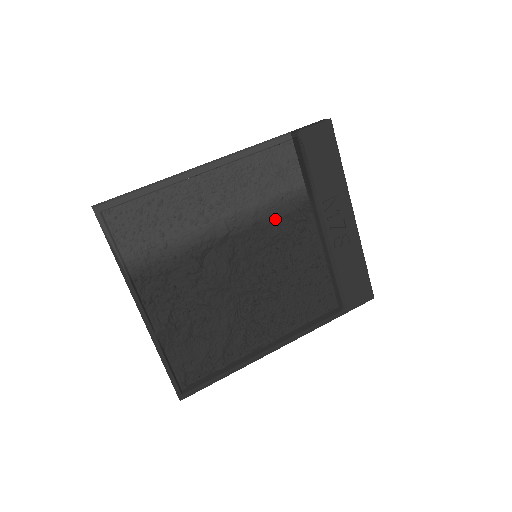
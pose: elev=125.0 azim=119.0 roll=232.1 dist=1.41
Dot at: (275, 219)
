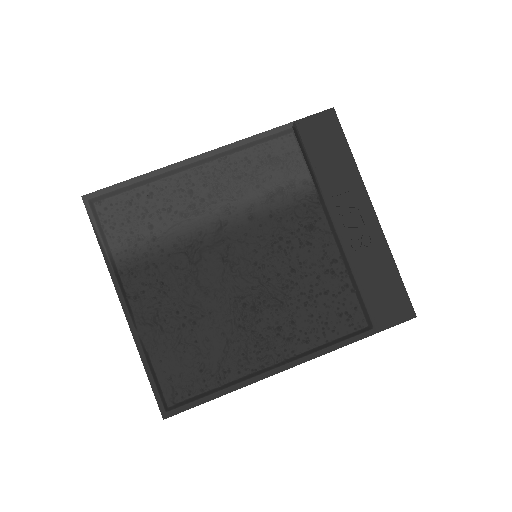
Dot at: (276, 215)
